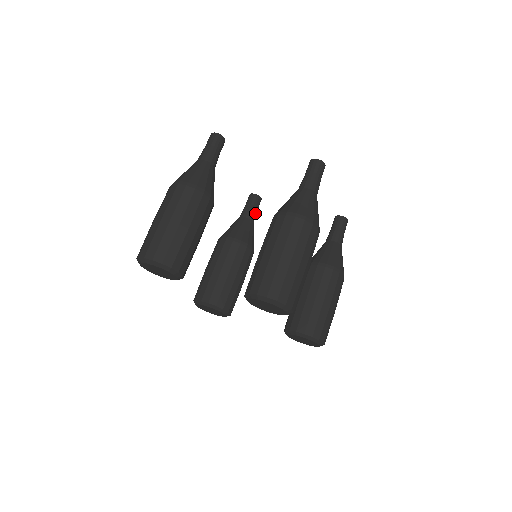
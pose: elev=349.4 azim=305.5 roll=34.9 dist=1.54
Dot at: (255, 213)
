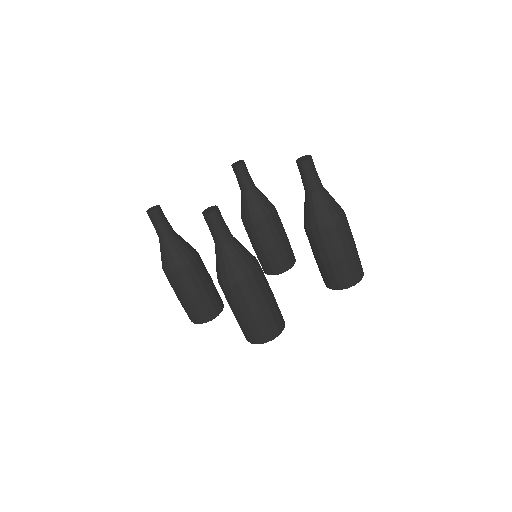
Dot at: (247, 181)
